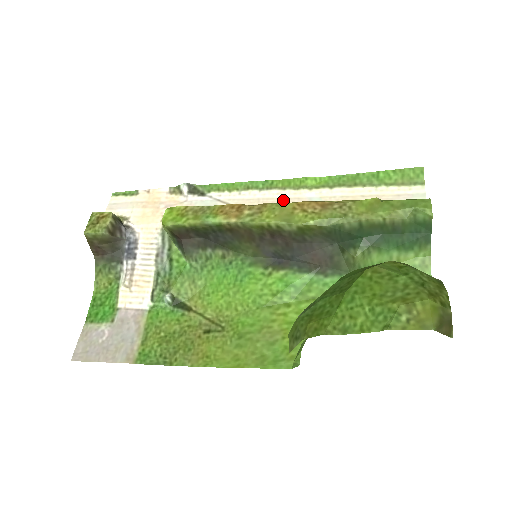
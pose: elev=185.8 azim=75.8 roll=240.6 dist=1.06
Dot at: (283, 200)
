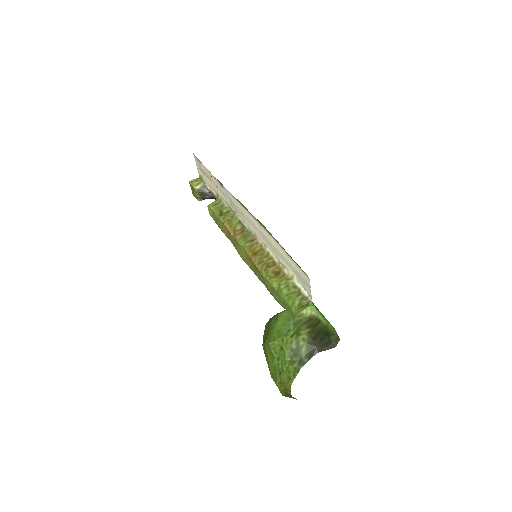
Dot at: (252, 223)
